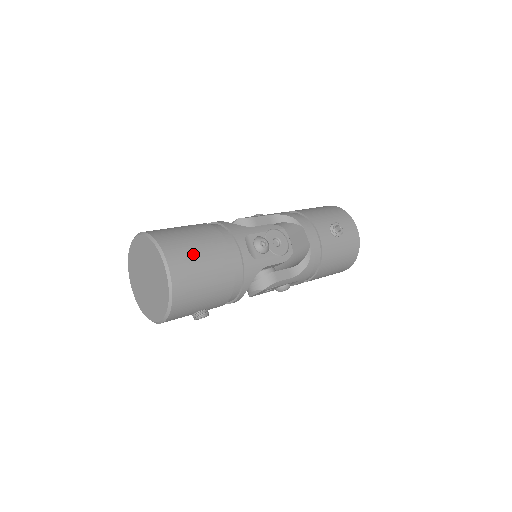
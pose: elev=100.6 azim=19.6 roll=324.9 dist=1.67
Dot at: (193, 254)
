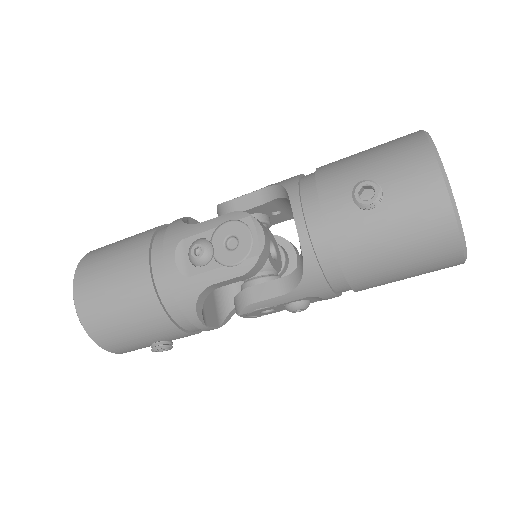
Dot at: (102, 280)
